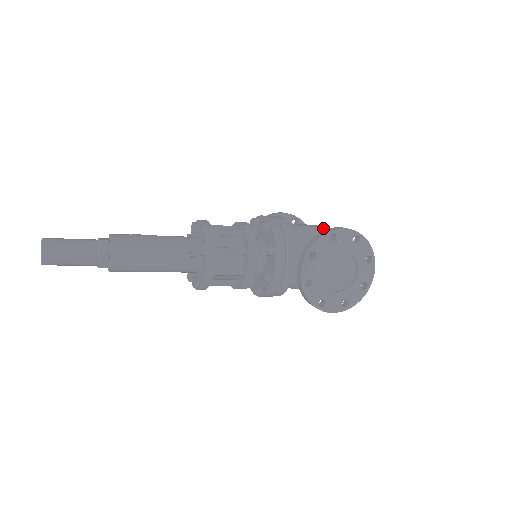
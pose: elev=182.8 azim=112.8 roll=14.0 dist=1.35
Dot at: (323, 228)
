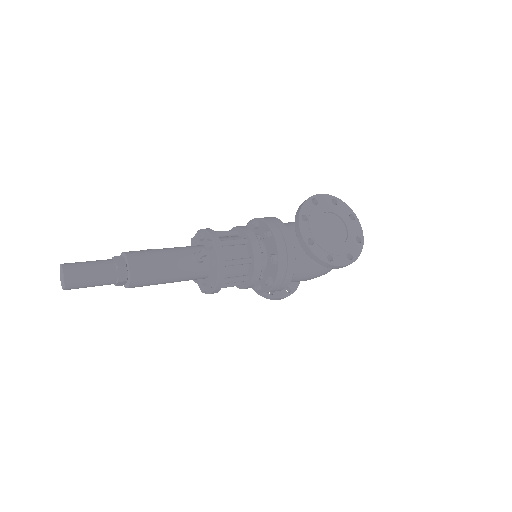
Dot at: occluded
